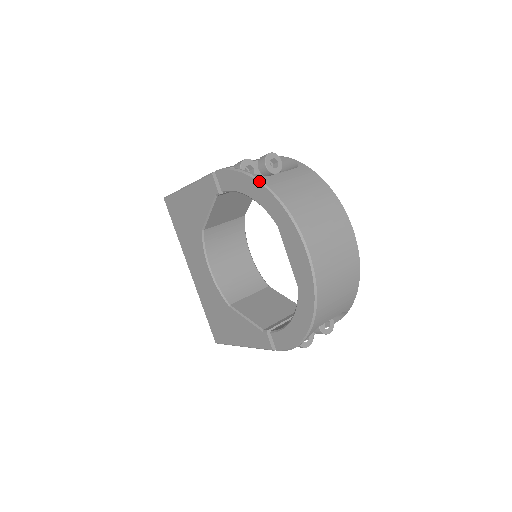
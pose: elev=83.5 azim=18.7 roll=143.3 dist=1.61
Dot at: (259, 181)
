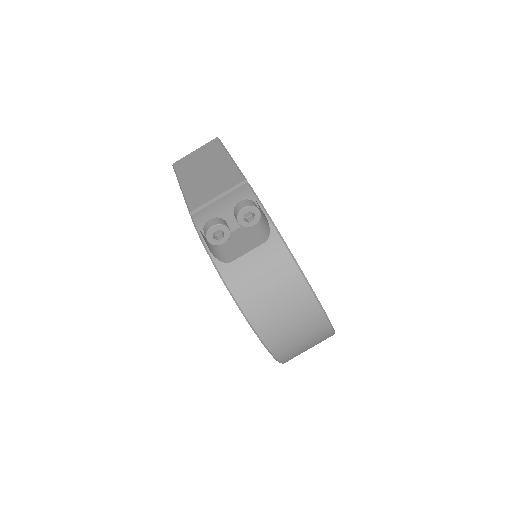
Dot at: (218, 272)
